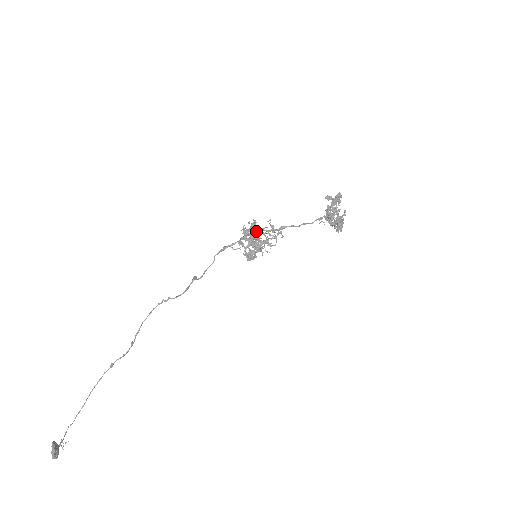
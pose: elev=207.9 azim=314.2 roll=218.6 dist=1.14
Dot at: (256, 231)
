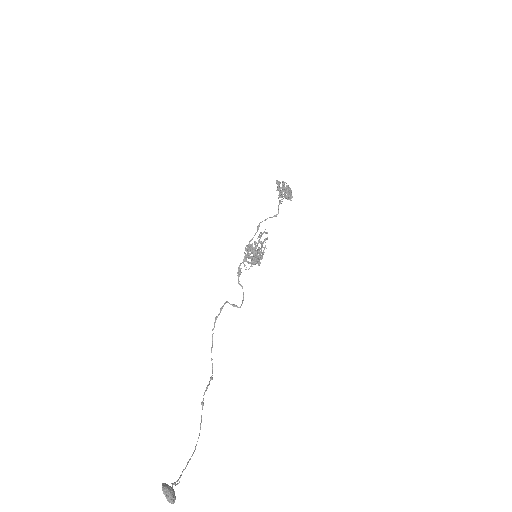
Dot at: (255, 249)
